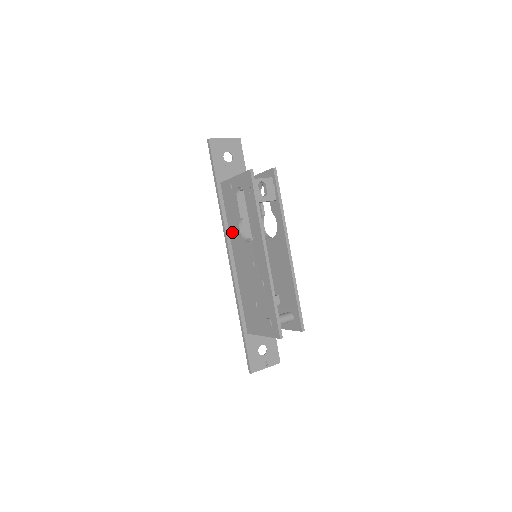
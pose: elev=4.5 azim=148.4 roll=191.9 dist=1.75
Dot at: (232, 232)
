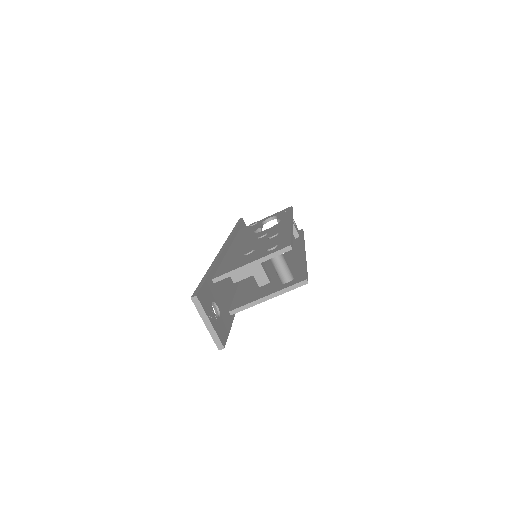
Dot at: (238, 239)
